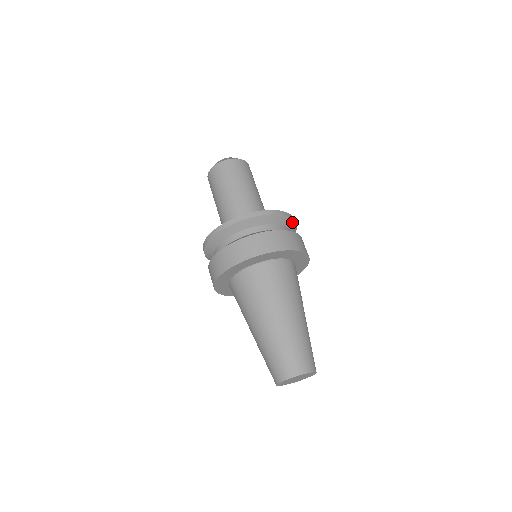
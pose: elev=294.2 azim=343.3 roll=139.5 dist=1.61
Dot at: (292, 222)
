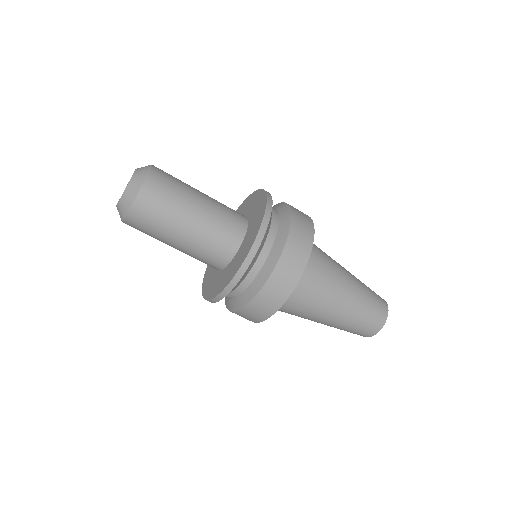
Dot at: occluded
